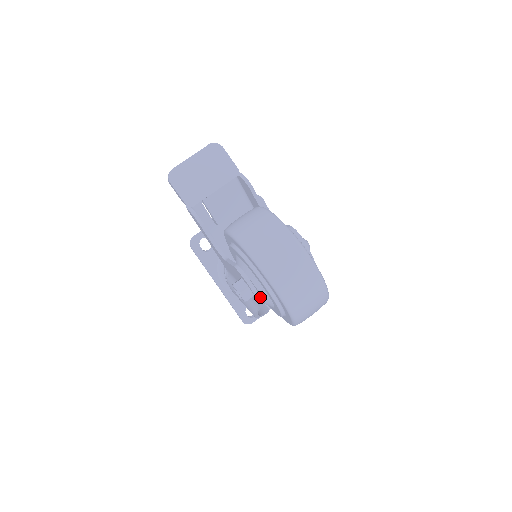
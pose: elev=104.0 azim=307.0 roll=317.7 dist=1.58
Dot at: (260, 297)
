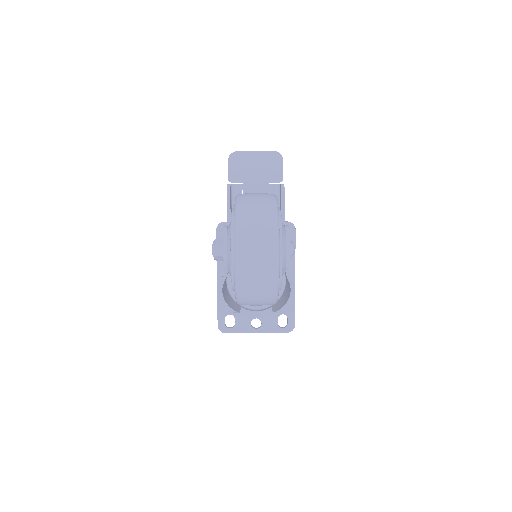
Dot at: occluded
